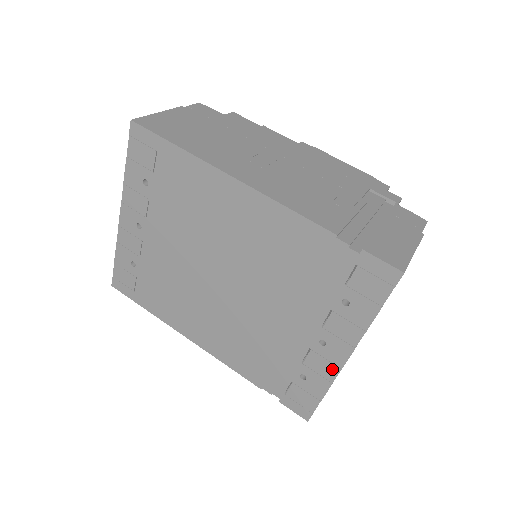
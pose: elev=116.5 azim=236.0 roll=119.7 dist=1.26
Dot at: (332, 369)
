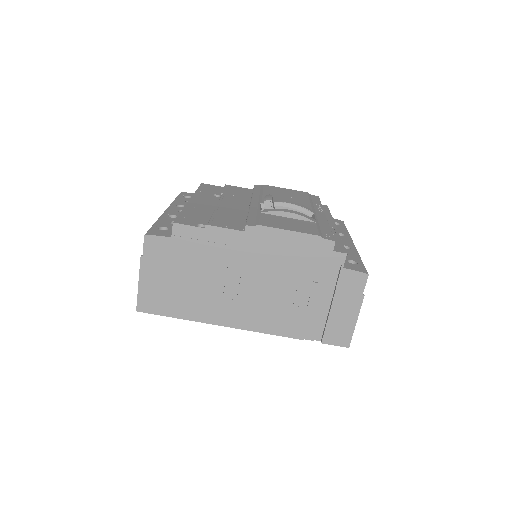
Dot at: occluded
